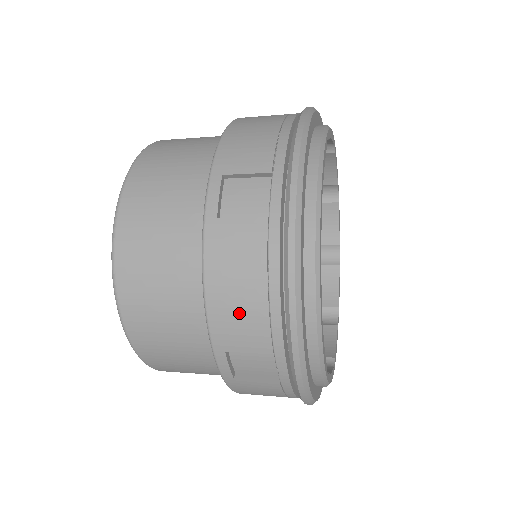
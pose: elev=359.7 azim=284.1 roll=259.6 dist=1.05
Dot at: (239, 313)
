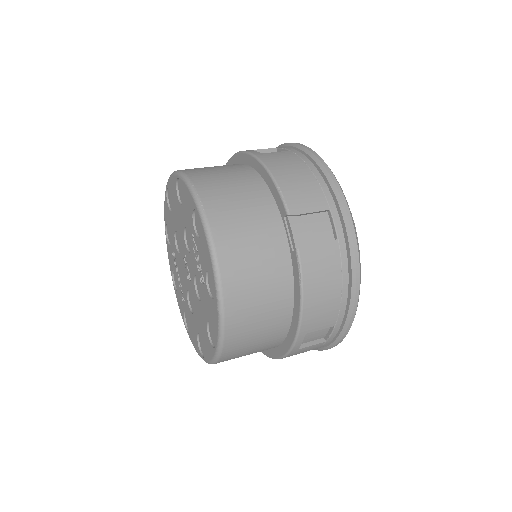
Dot at: occluded
